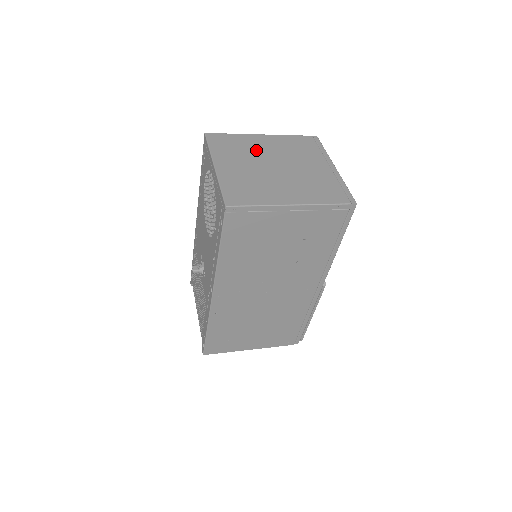
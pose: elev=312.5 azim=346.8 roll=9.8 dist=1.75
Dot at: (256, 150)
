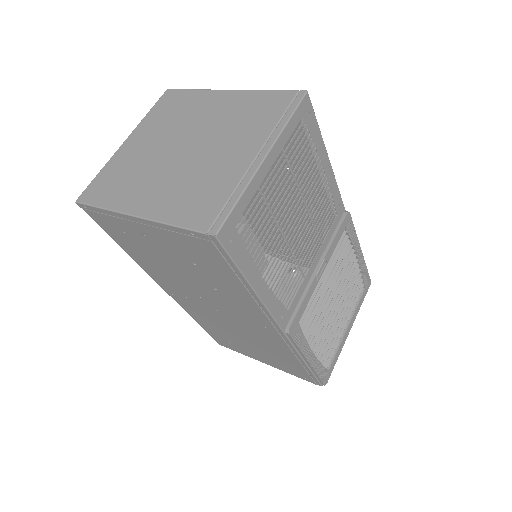
Dot at: (191, 118)
